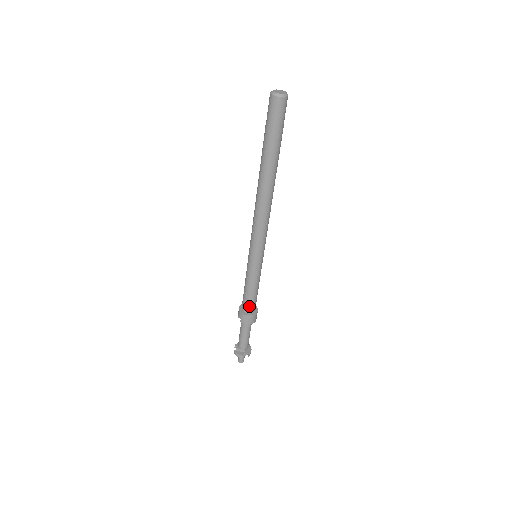
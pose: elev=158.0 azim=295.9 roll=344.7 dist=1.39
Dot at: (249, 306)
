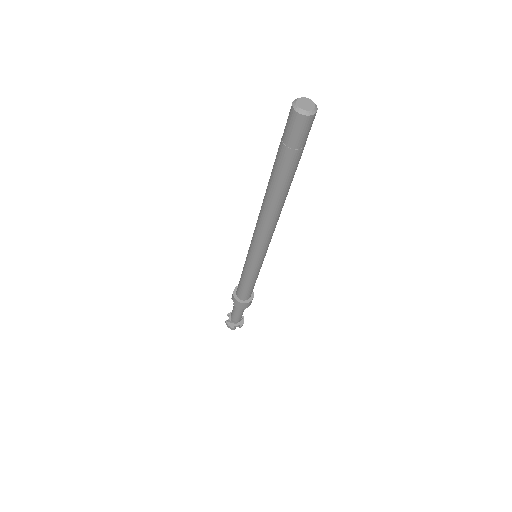
Dot at: (244, 295)
